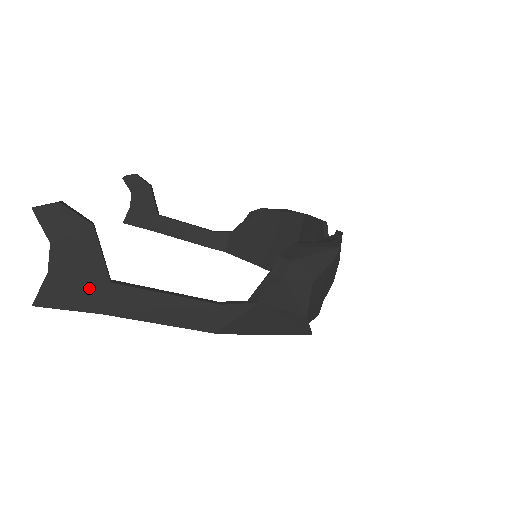
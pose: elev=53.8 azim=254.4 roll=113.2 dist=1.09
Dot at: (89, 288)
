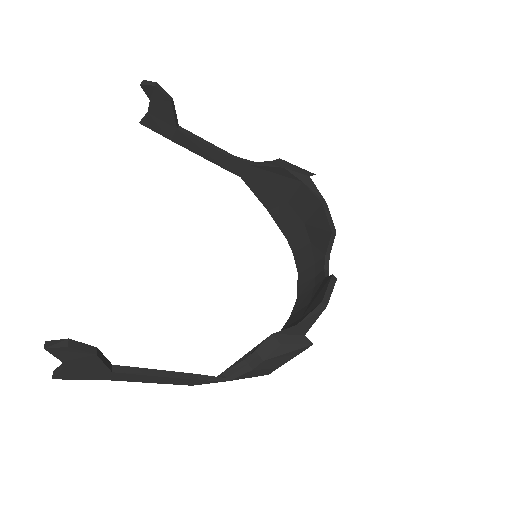
Dot at: (95, 374)
